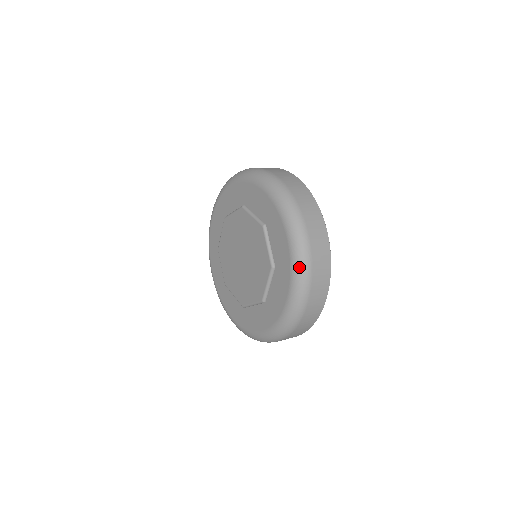
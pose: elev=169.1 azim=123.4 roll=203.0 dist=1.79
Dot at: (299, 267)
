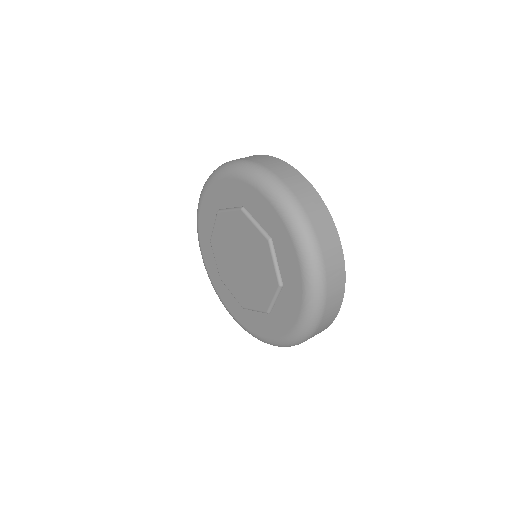
Dot at: (291, 342)
